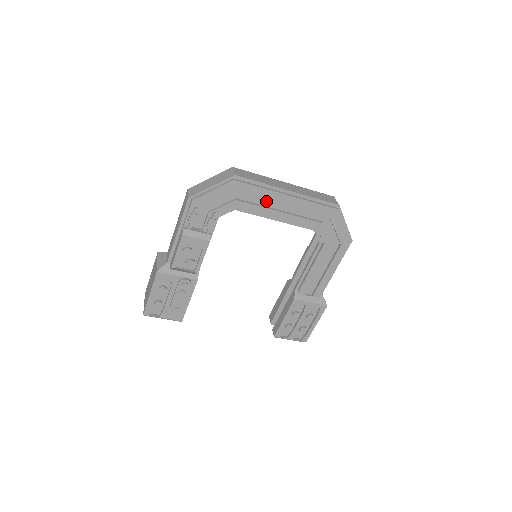
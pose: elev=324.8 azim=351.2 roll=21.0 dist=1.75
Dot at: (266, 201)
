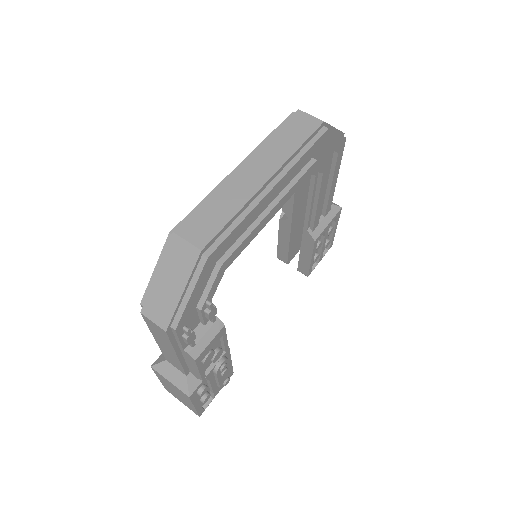
Dot at: occluded
